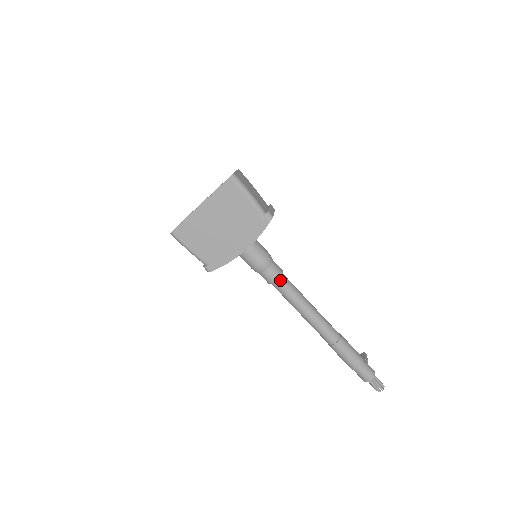
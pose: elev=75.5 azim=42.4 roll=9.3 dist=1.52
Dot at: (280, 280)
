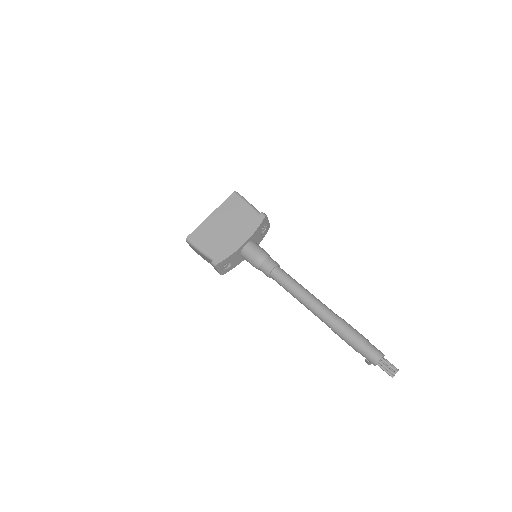
Dot at: (277, 268)
